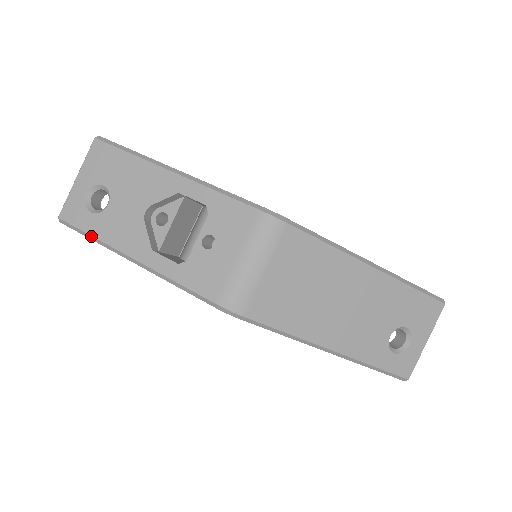
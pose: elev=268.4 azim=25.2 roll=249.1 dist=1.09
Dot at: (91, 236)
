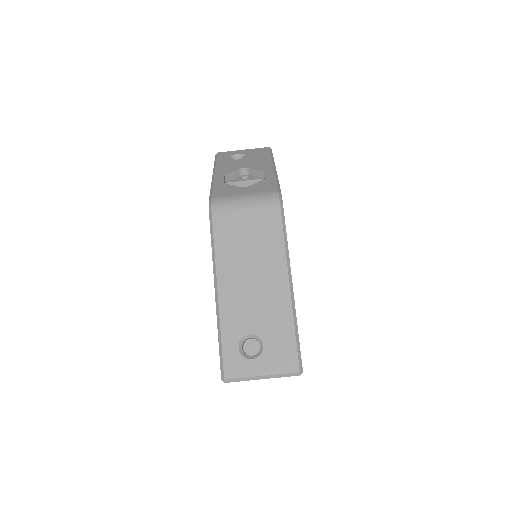
Dot at: (216, 162)
